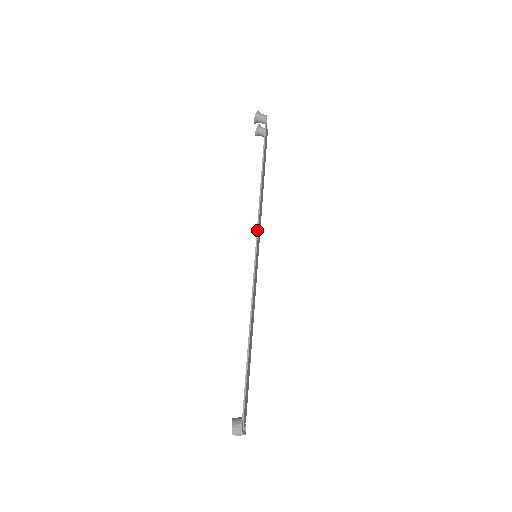
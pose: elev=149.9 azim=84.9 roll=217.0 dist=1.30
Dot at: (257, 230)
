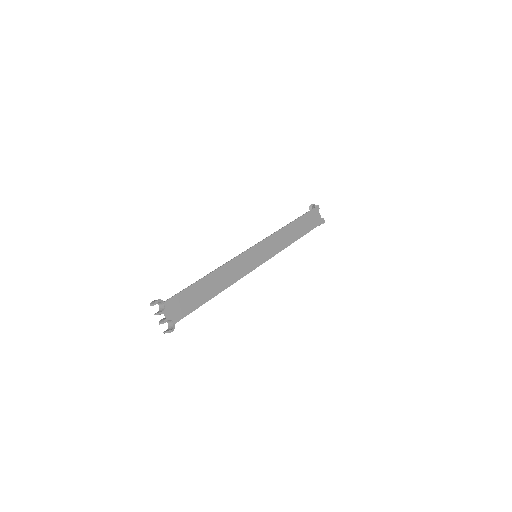
Dot at: (262, 240)
